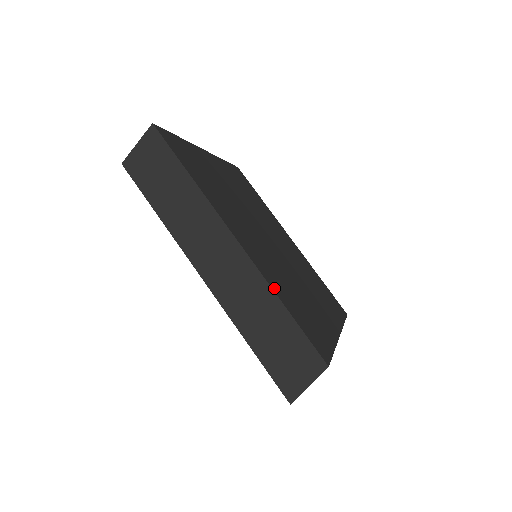
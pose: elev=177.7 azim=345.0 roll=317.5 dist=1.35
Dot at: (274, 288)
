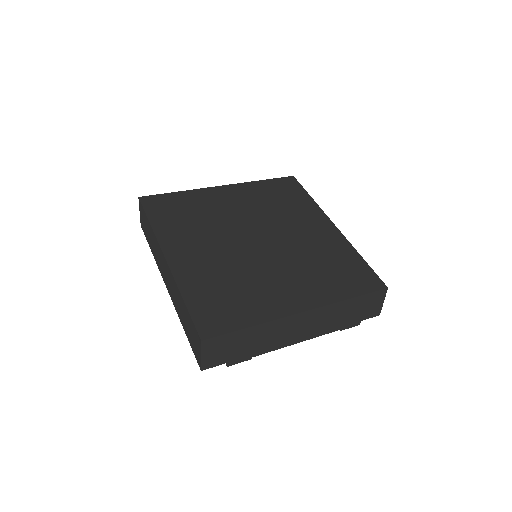
Dot at: (184, 287)
